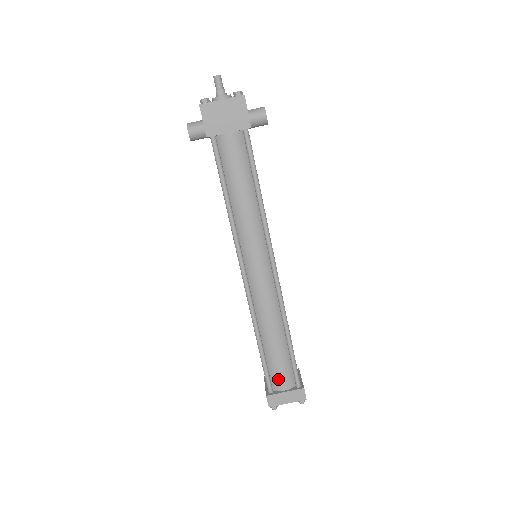
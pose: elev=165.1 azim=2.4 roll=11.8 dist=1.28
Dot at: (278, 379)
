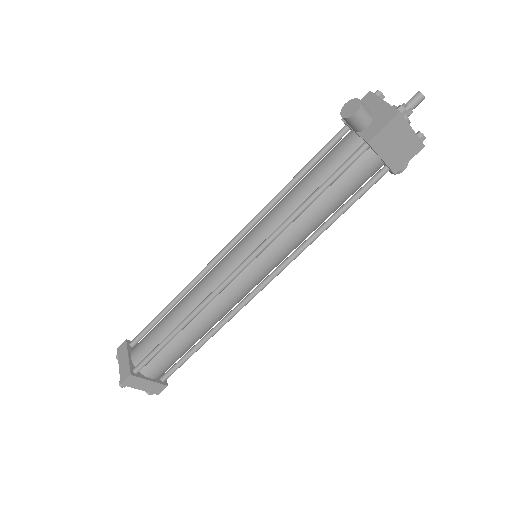
Dot at: (156, 366)
